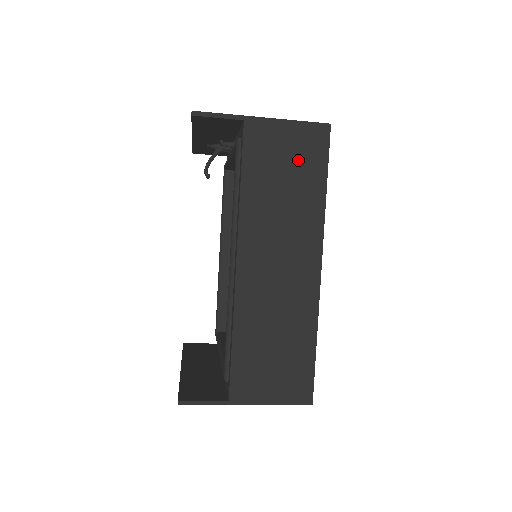
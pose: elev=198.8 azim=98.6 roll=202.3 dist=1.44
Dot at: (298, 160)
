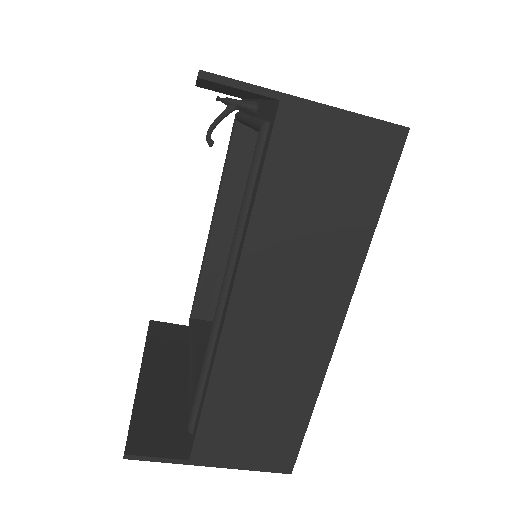
Dot at: (347, 175)
